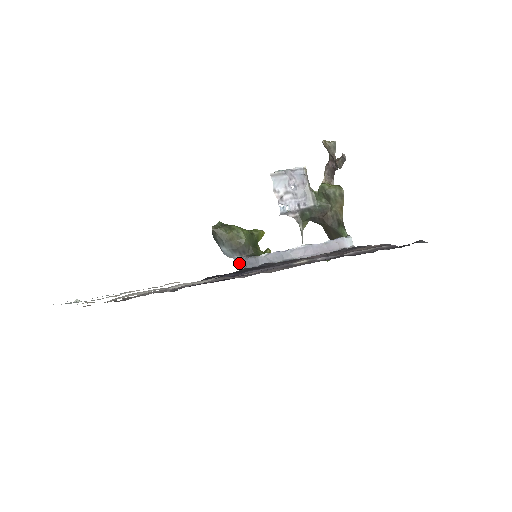
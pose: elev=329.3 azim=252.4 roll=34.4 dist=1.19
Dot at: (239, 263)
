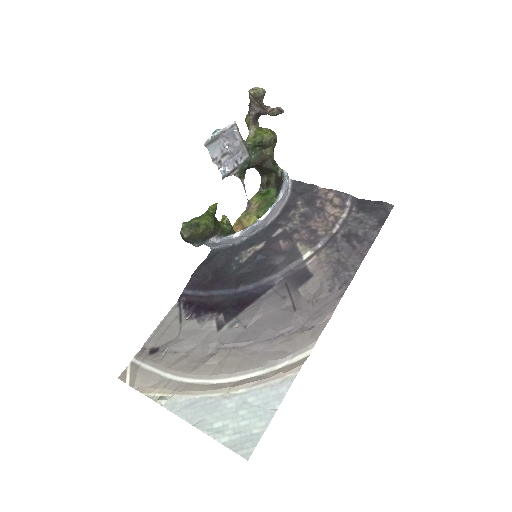
Dot at: (209, 245)
